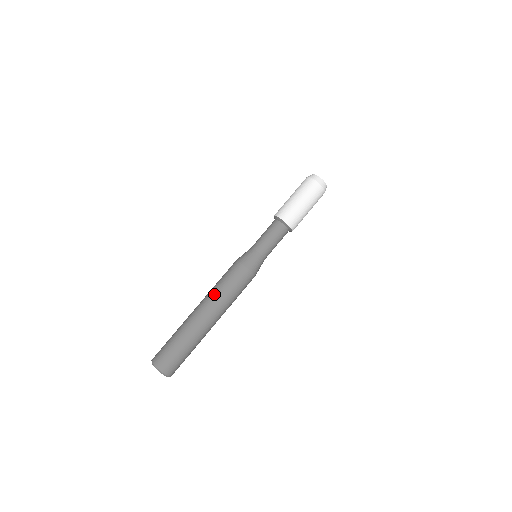
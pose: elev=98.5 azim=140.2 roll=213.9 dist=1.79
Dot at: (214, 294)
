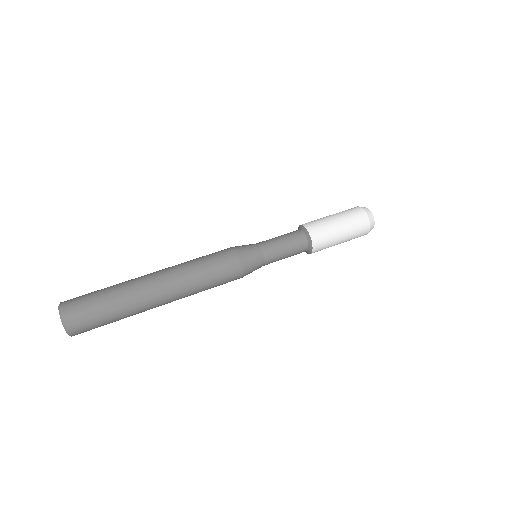
Dot at: (182, 263)
